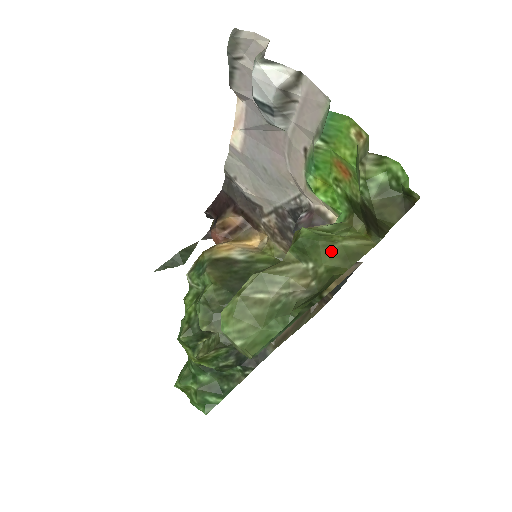
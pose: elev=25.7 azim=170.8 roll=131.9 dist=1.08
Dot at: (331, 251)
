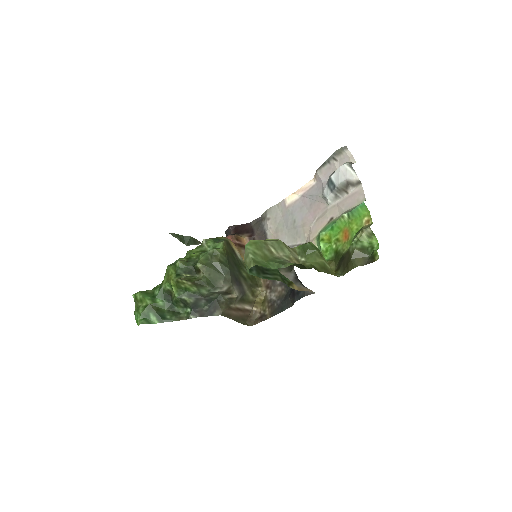
Dot at: (318, 260)
